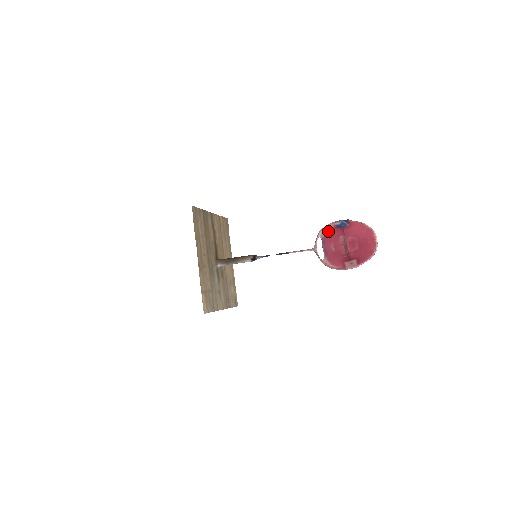
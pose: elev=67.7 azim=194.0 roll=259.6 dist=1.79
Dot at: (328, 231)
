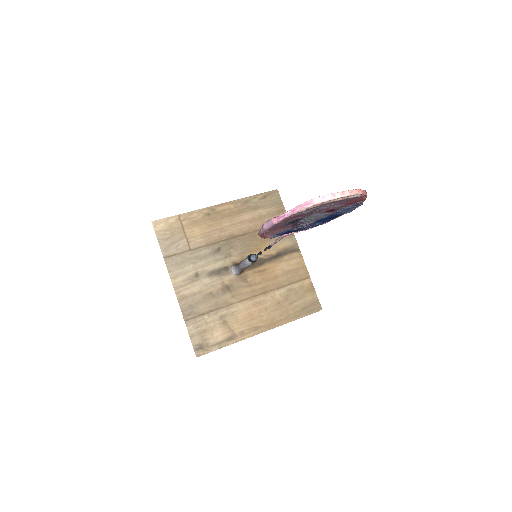
Dot at: occluded
